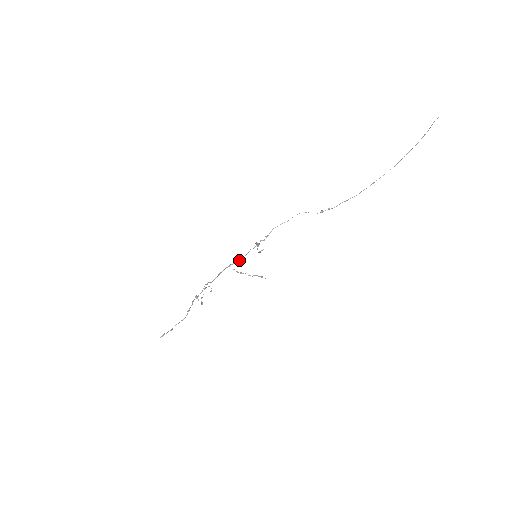
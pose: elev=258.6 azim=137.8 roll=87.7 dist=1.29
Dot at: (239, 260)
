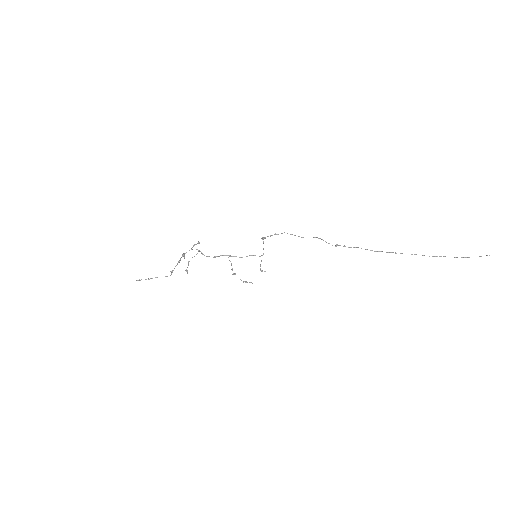
Dot at: (239, 257)
